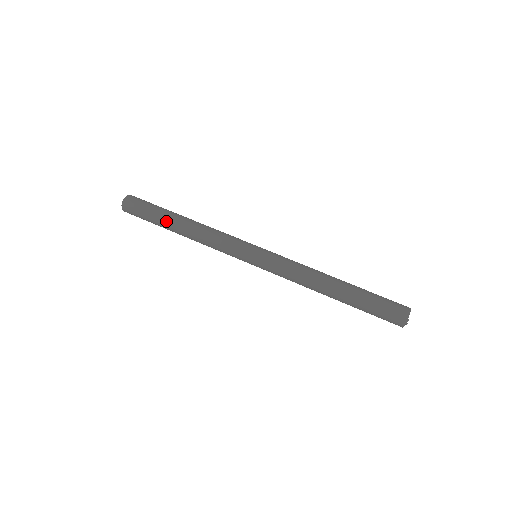
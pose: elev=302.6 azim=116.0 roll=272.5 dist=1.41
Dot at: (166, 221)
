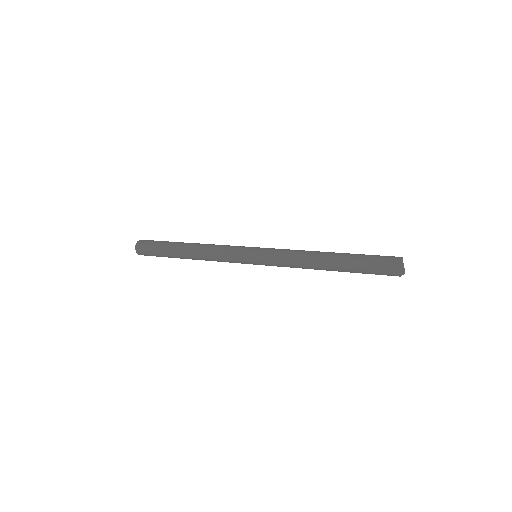
Dot at: (174, 249)
